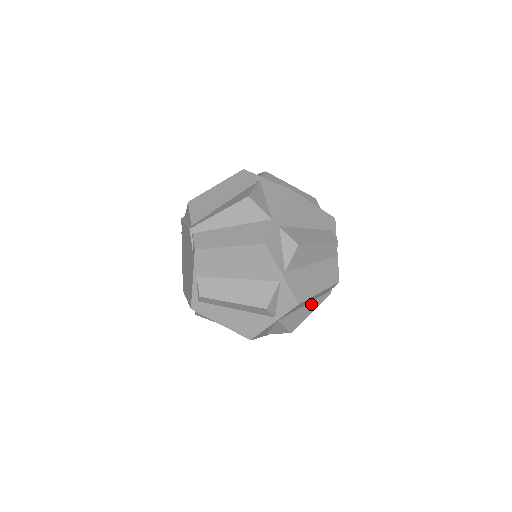
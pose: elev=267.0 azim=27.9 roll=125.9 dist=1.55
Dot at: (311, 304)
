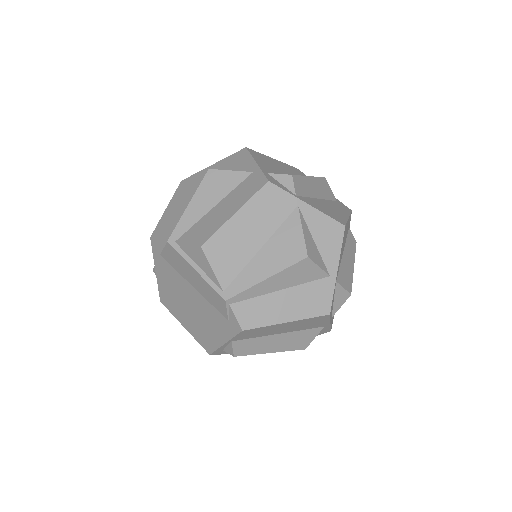
Dot at: occluded
